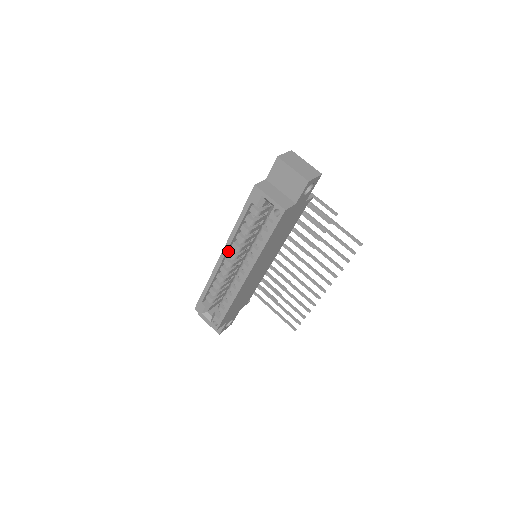
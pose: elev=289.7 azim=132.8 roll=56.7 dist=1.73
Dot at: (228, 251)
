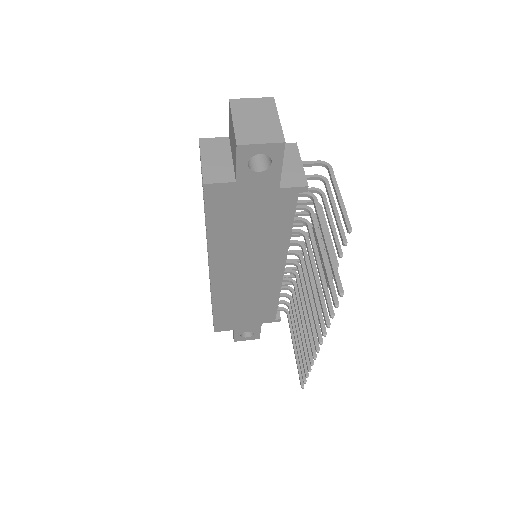
Dot at: occluded
